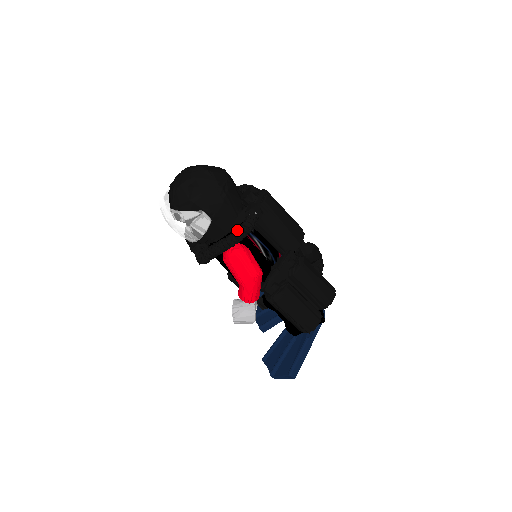
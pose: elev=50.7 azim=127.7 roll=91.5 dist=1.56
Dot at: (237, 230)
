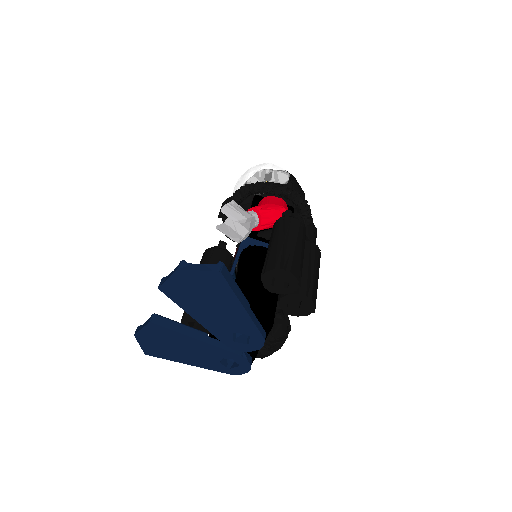
Dot at: occluded
